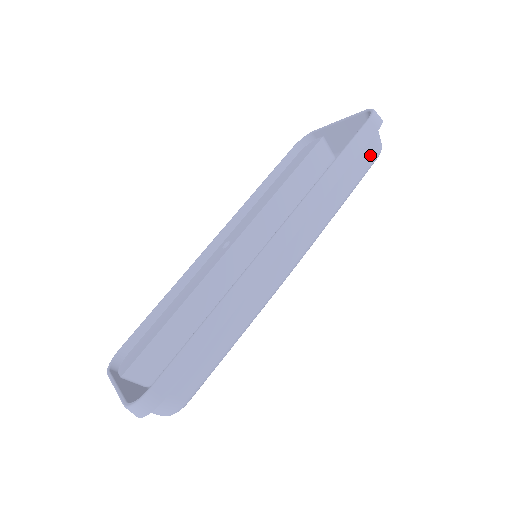
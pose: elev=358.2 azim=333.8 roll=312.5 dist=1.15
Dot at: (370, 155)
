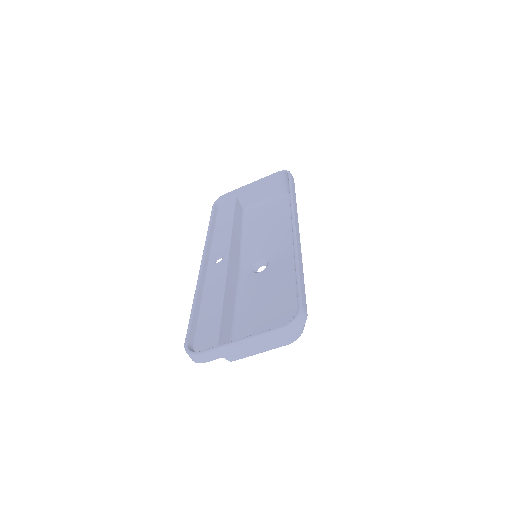
Dot at: occluded
